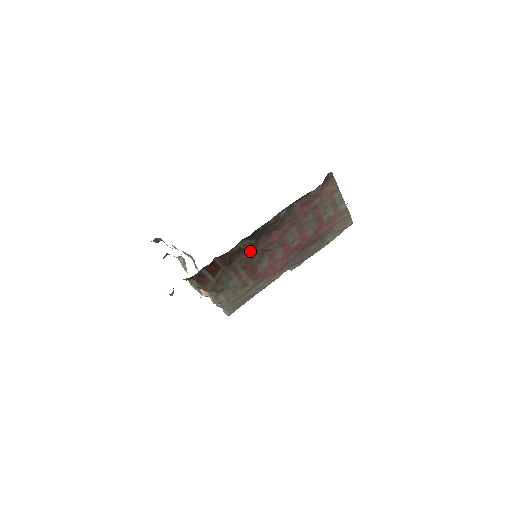
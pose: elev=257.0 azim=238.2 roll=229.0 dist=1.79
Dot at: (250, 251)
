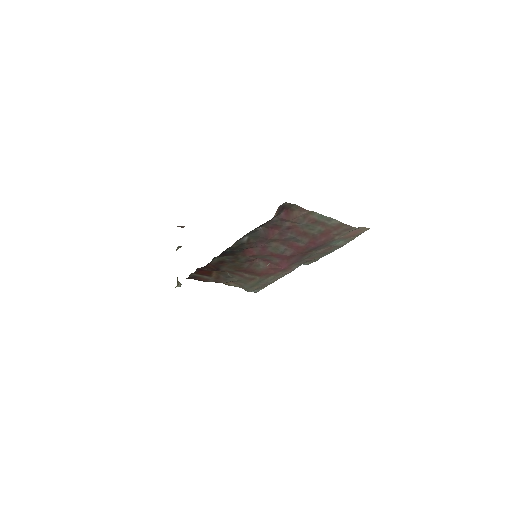
Dot at: (233, 262)
